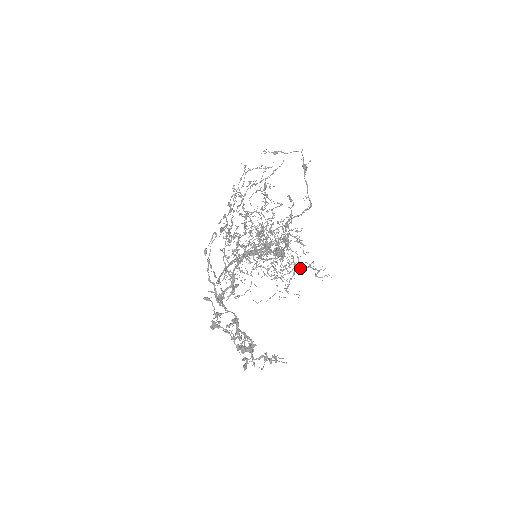
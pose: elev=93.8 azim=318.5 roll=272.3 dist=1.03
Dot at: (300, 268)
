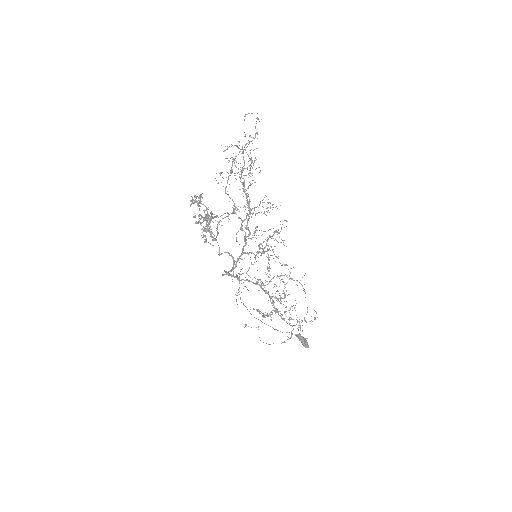
Dot at: occluded
